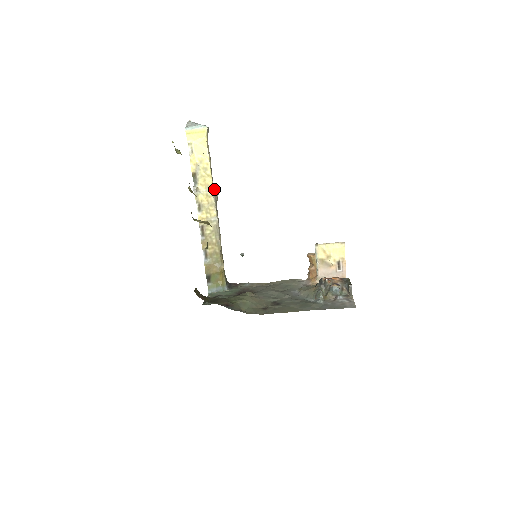
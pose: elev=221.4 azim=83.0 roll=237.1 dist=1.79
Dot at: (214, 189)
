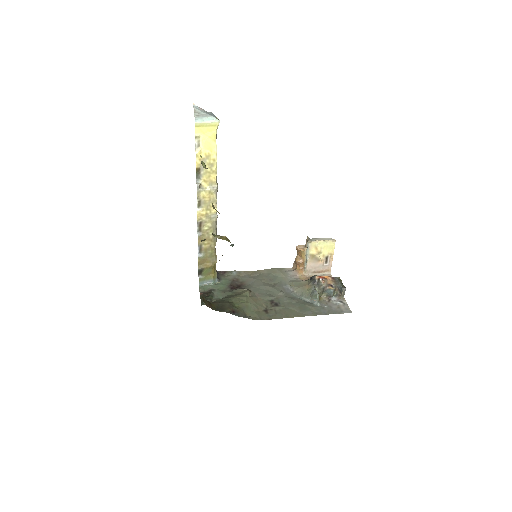
Dot at: (217, 185)
